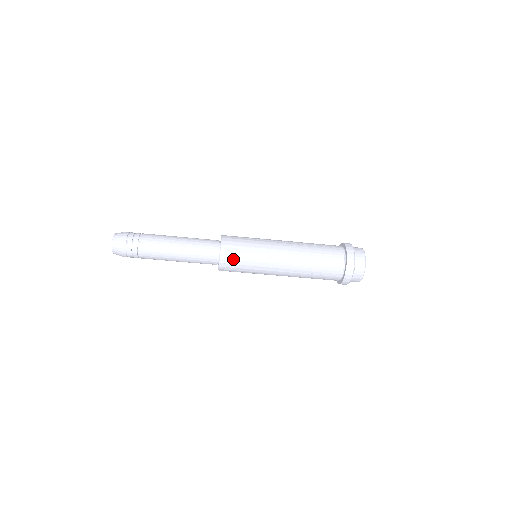
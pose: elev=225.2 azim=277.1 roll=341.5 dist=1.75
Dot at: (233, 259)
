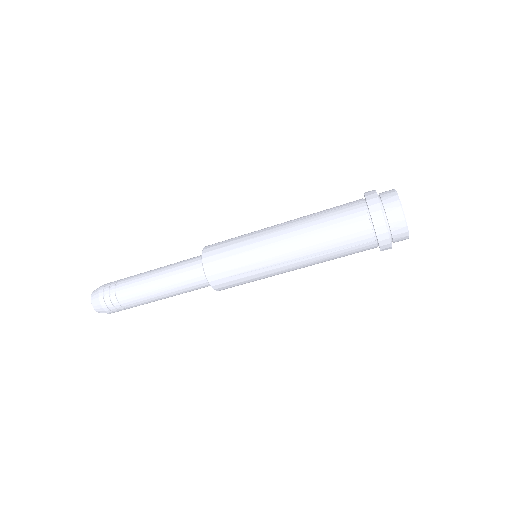
Dot at: (222, 271)
